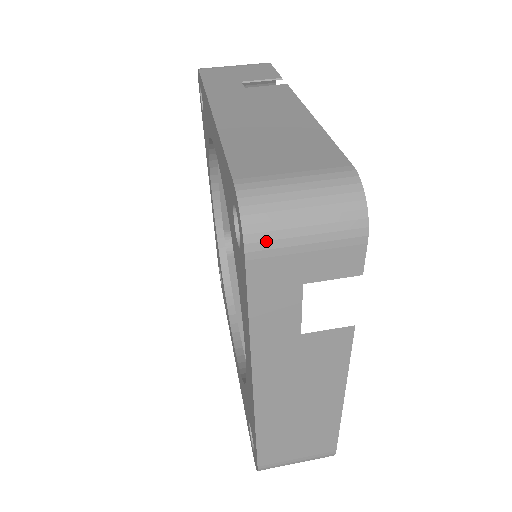
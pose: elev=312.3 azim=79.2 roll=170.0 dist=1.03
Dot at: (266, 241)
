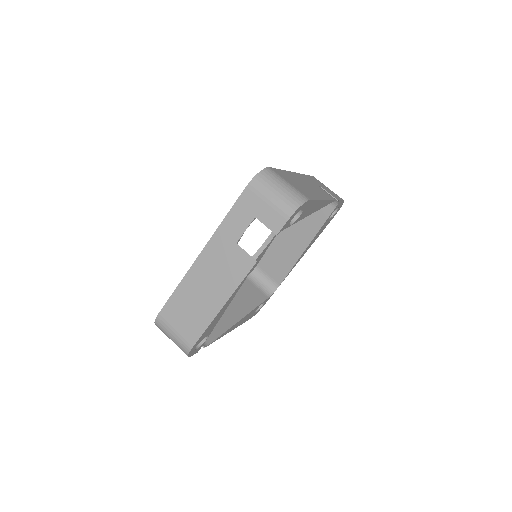
Dot at: (258, 186)
